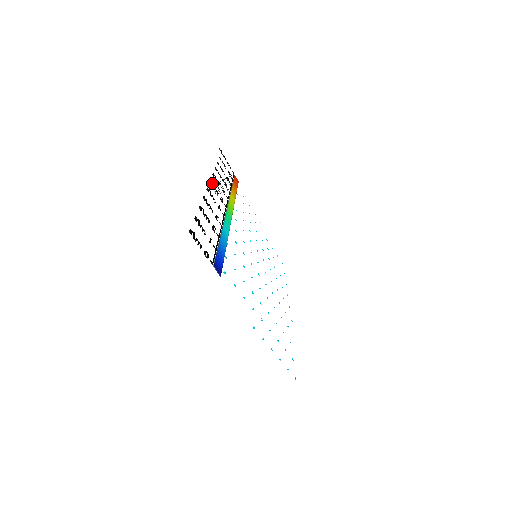
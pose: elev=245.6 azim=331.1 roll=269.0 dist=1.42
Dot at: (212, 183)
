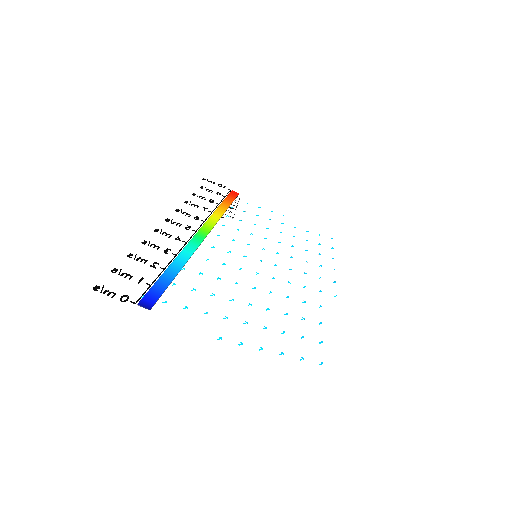
Dot at: (171, 220)
